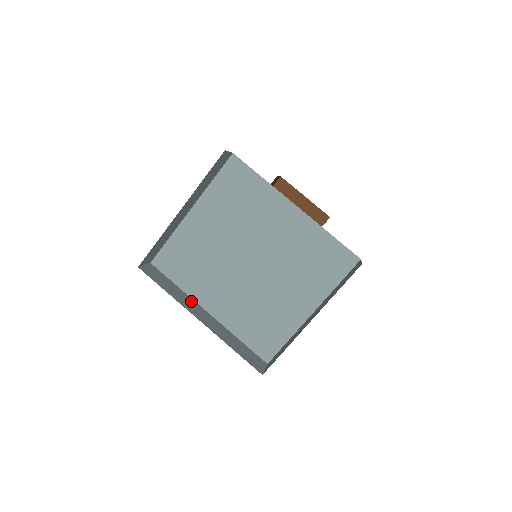
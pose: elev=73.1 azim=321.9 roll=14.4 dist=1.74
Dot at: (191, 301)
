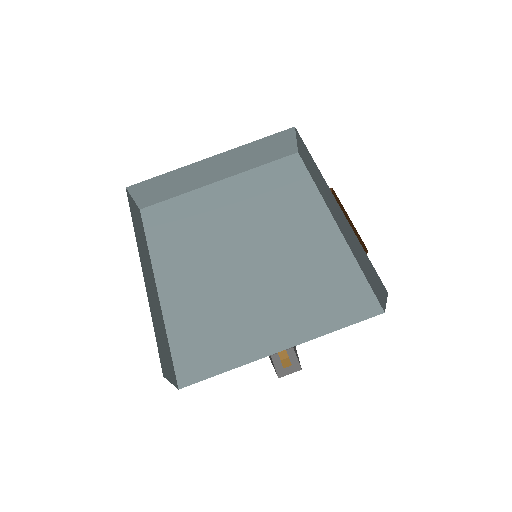
Dot at: (149, 261)
